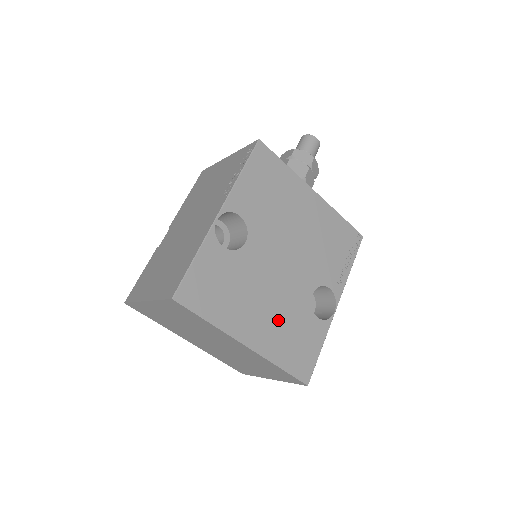
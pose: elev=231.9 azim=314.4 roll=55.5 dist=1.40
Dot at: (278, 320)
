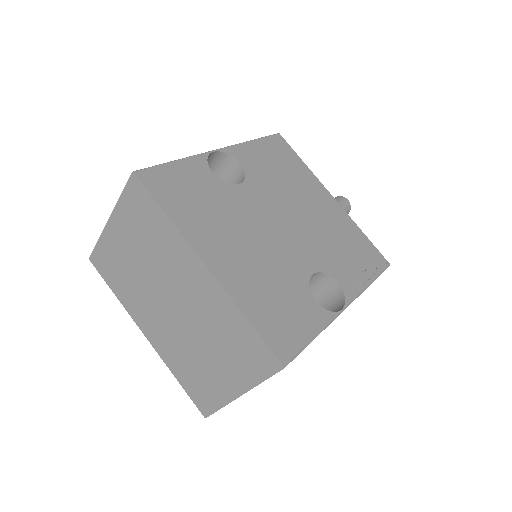
Dot at: (259, 269)
